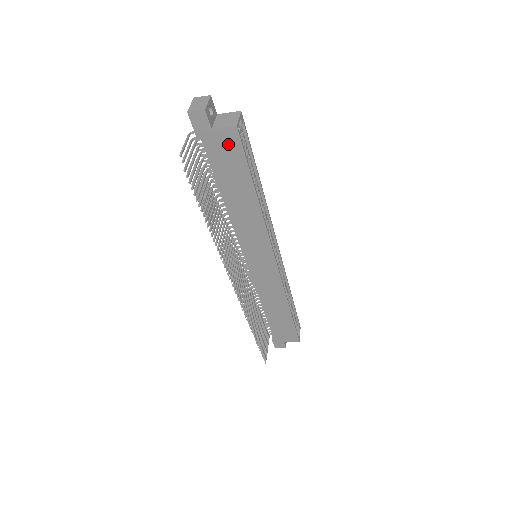
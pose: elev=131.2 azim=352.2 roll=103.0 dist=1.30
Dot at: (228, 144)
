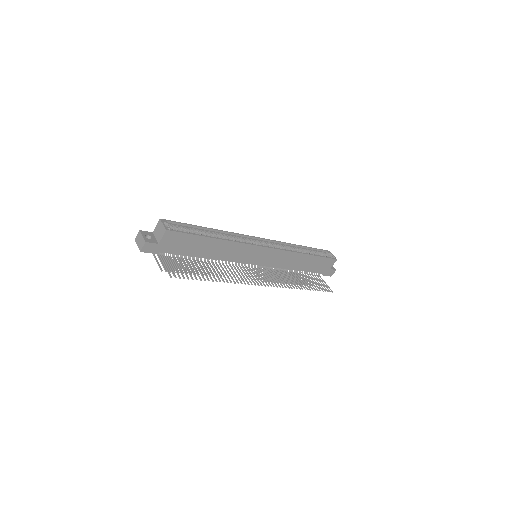
Dot at: (173, 239)
